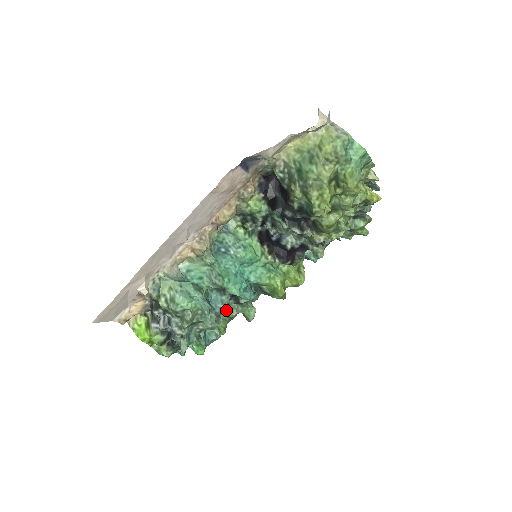
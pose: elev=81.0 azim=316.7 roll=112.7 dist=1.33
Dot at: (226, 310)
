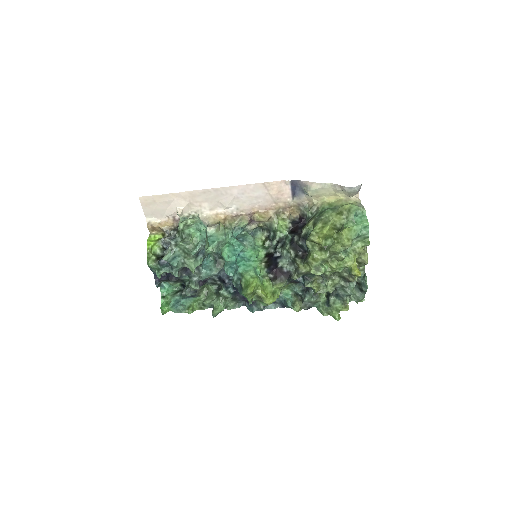
Dot at: (206, 298)
